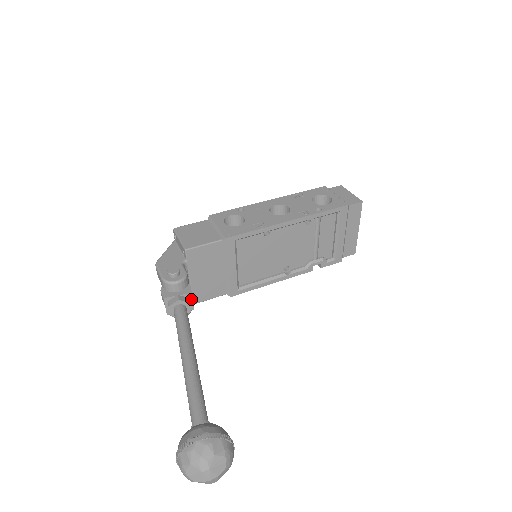
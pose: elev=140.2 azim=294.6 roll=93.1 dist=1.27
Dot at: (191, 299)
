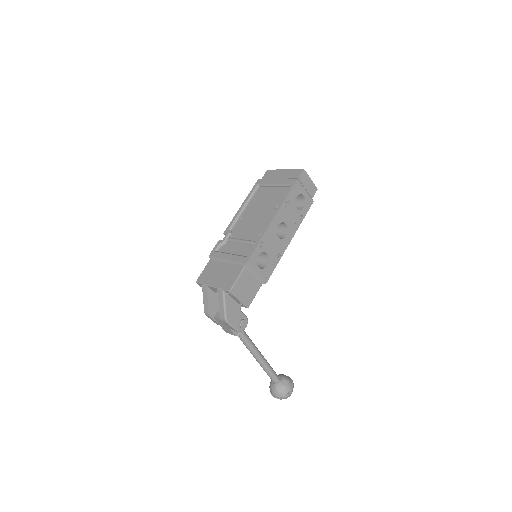
Dot at: occluded
